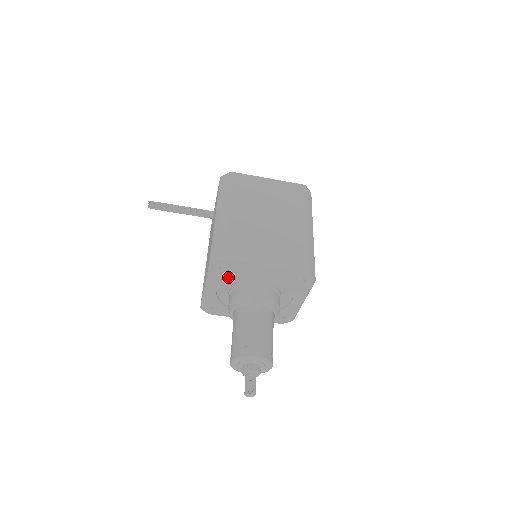
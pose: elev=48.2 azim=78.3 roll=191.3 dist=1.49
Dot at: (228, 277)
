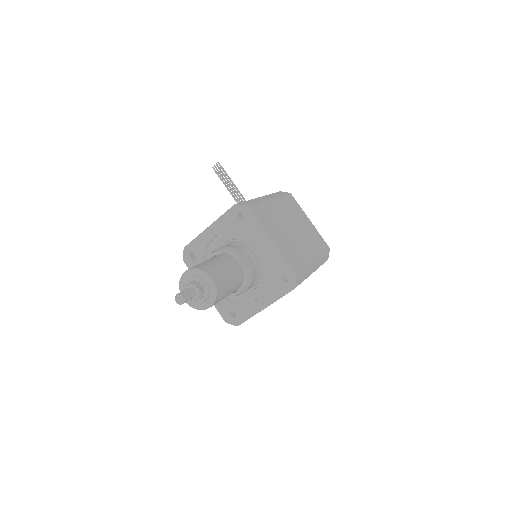
Dot at: (236, 229)
